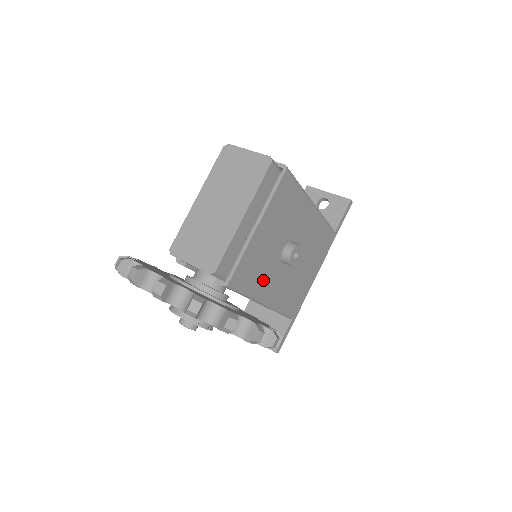
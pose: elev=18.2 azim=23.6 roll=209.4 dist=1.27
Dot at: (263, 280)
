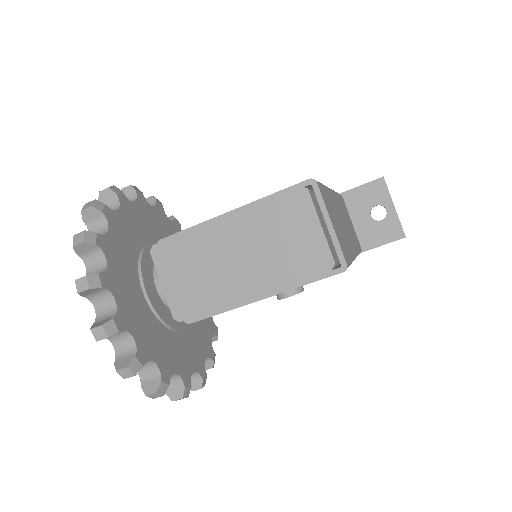
Dot at: occluded
